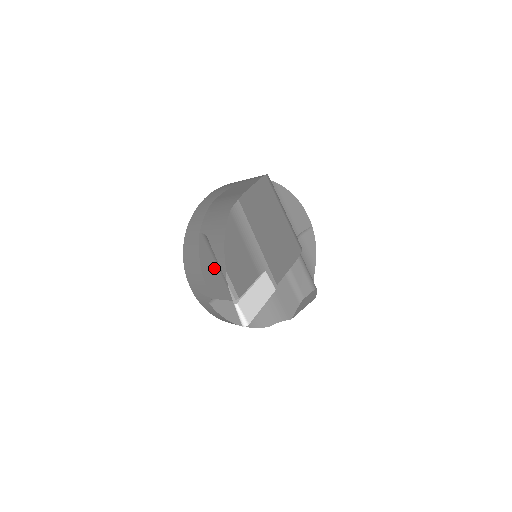
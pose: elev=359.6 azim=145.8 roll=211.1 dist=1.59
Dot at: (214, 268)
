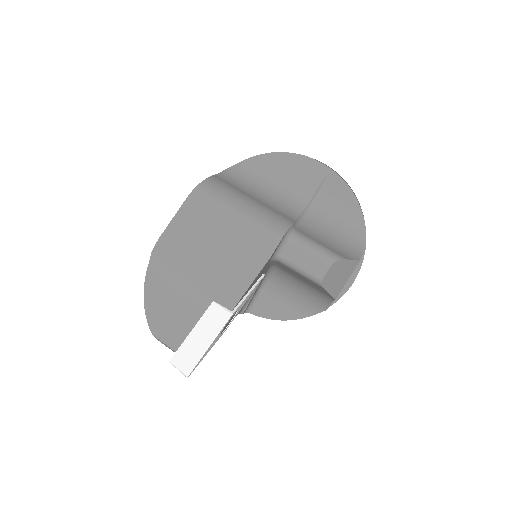
Dot at: occluded
